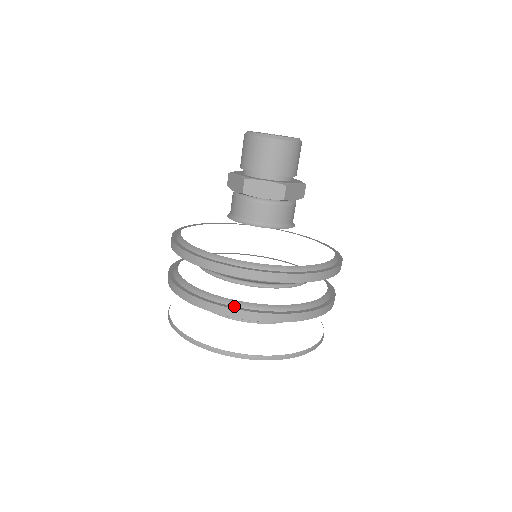
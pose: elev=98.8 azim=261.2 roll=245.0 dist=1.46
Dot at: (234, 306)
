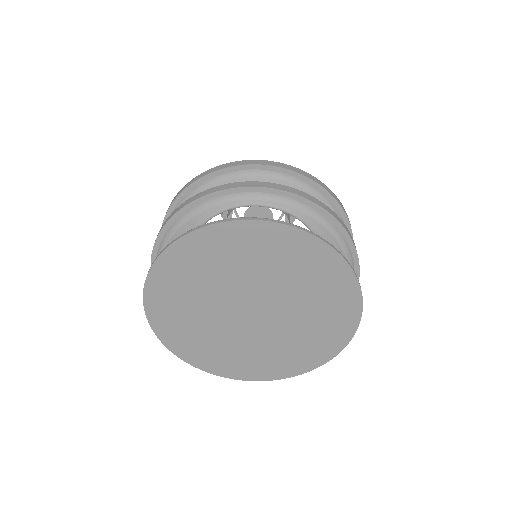
Dot at: occluded
